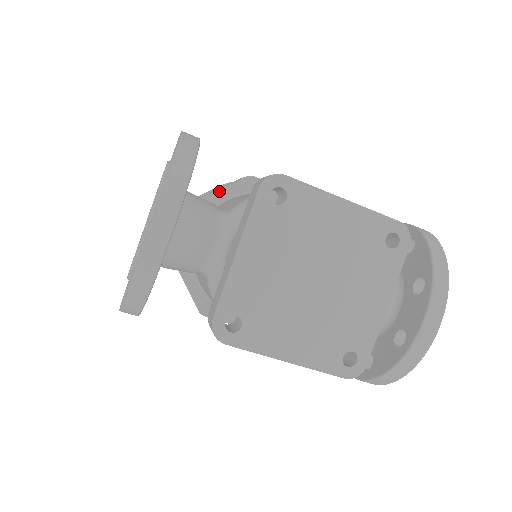
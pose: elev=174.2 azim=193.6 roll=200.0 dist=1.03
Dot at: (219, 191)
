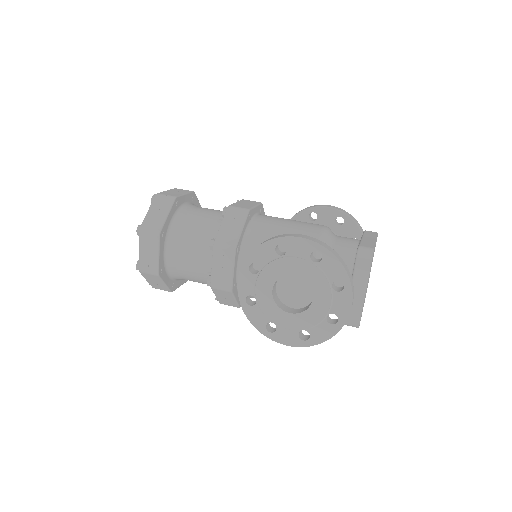
Dot at: (242, 232)
